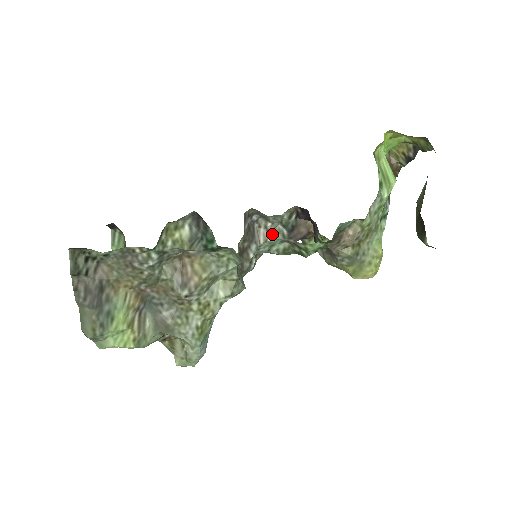
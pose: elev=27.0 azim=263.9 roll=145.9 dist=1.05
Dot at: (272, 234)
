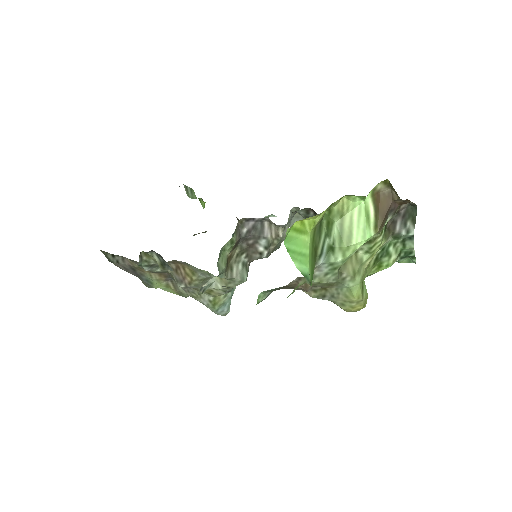
Dot at: occluded
